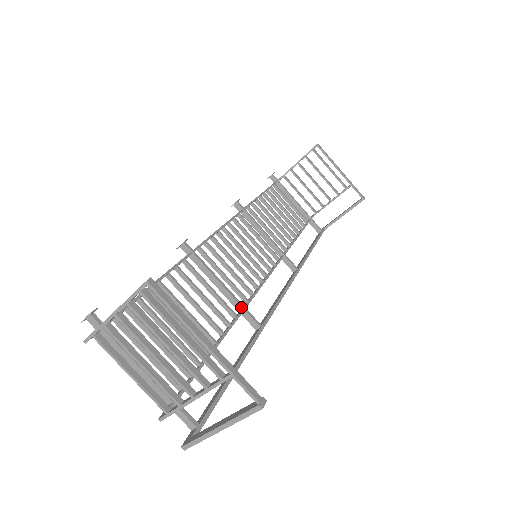
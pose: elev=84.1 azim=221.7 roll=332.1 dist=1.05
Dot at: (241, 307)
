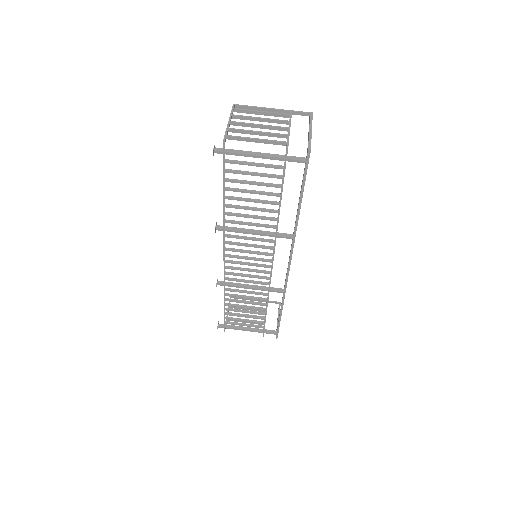
Dot at: (274, 232)
